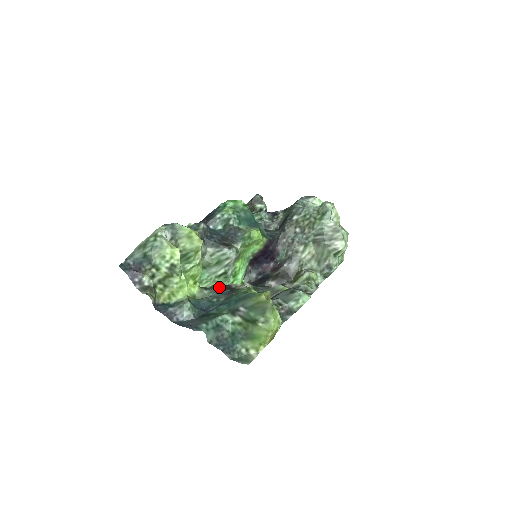
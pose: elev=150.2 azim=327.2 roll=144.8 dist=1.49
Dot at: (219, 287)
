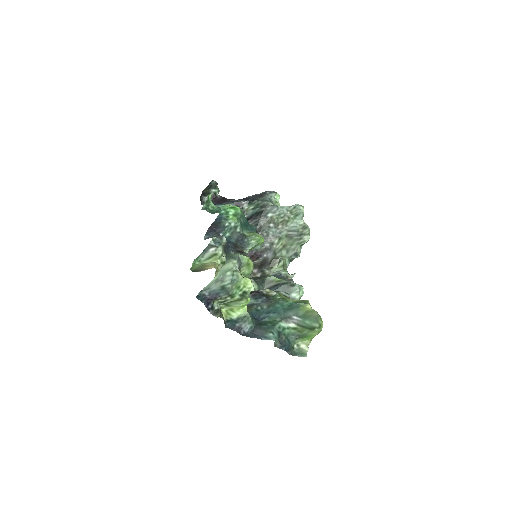
Dot at: (252, 294)
